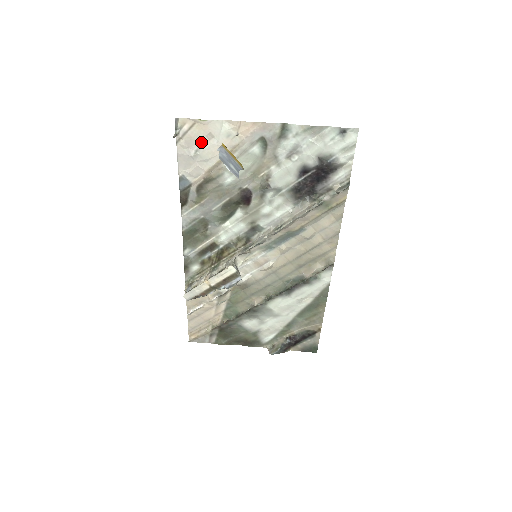
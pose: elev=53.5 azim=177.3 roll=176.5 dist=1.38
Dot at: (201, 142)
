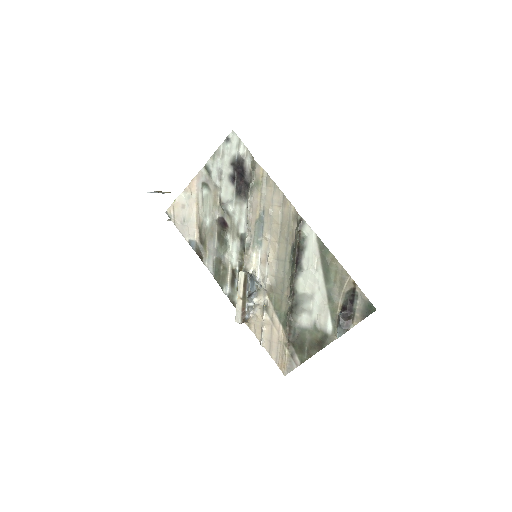
Dot at: (182, 213)
